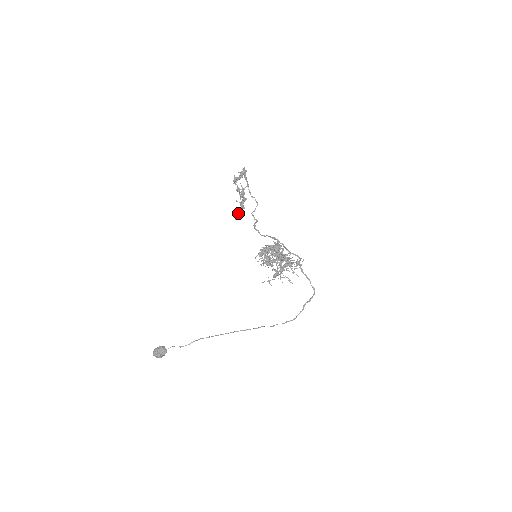
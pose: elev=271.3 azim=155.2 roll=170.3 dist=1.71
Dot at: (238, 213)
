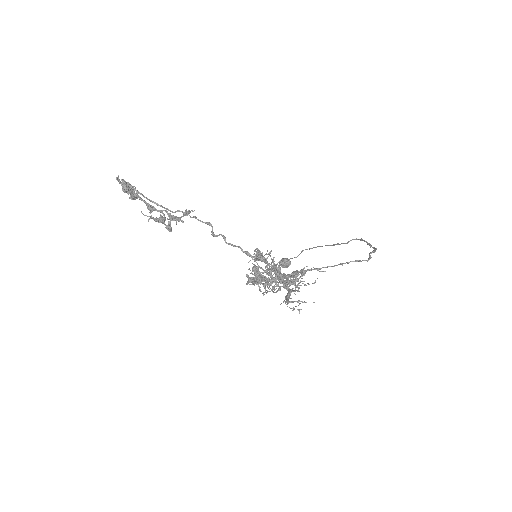
Dot at: (186, 215)
